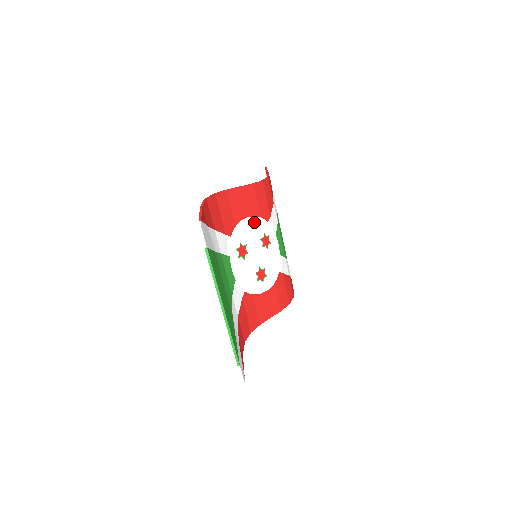
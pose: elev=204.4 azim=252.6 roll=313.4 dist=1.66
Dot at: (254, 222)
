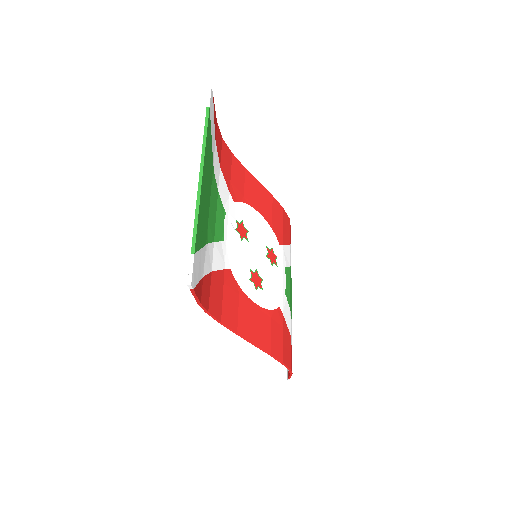
Dot at: (264, 225)
